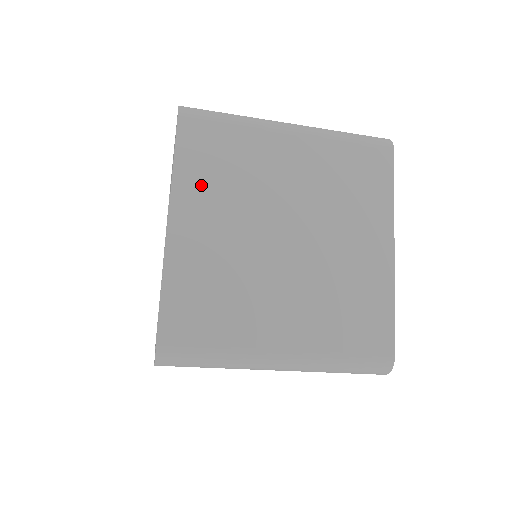
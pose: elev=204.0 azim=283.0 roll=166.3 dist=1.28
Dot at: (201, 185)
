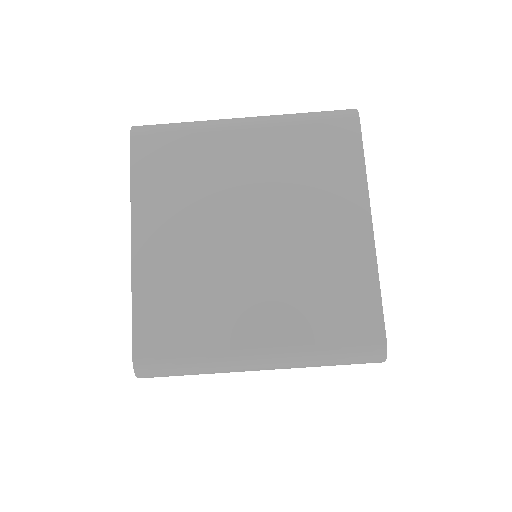
Dot at: (159, 198)
